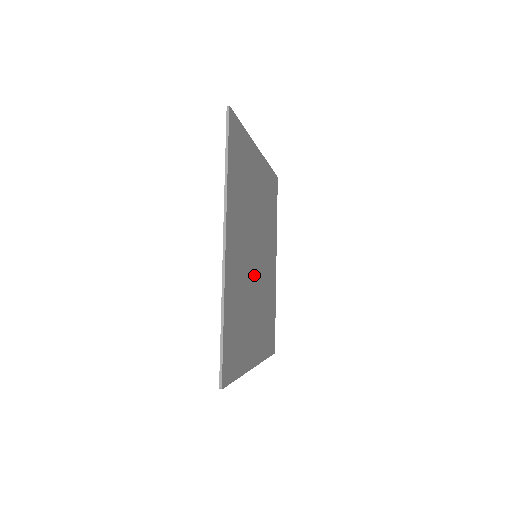
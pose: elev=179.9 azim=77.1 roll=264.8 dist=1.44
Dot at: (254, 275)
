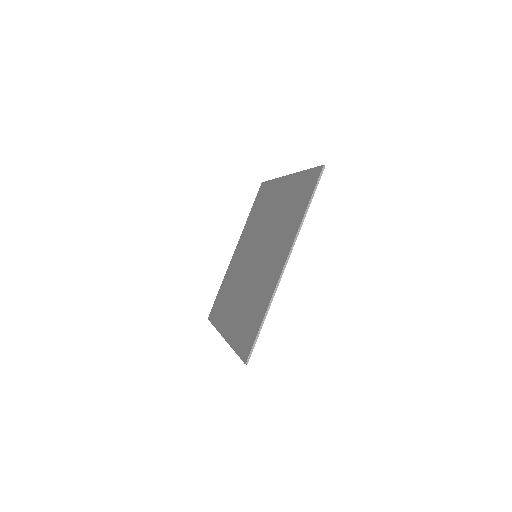
Dot at: occluded
